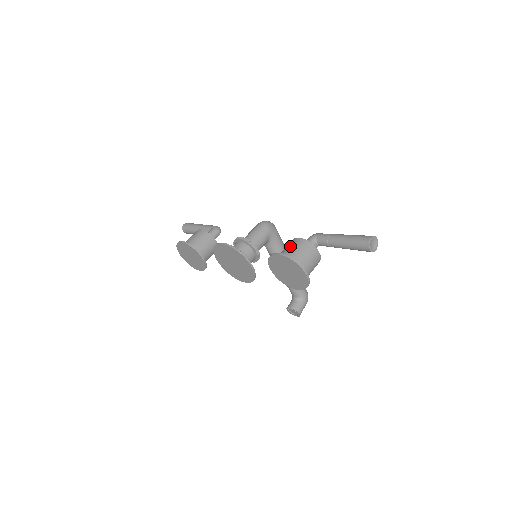
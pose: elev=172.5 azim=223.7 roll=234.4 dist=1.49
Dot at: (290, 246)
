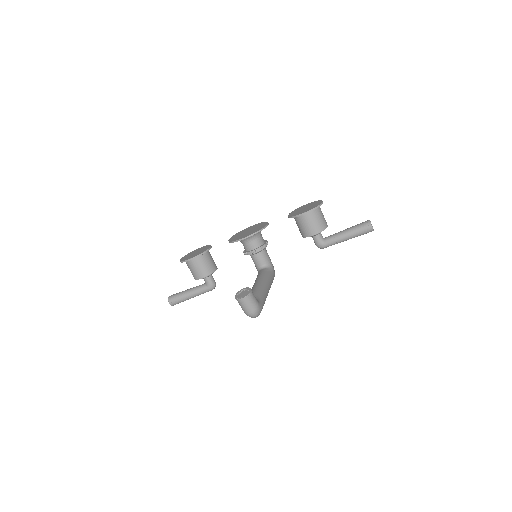
Dot at: occluded
